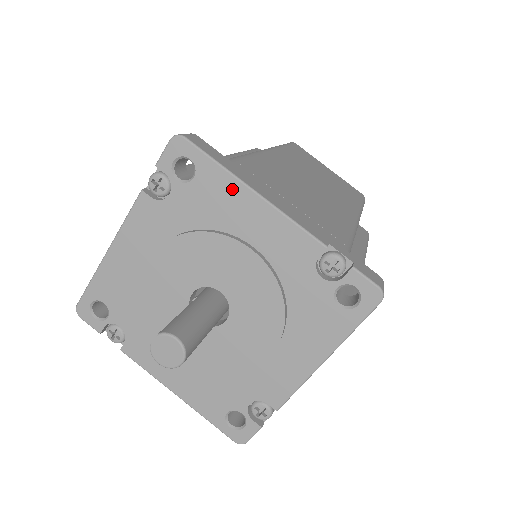
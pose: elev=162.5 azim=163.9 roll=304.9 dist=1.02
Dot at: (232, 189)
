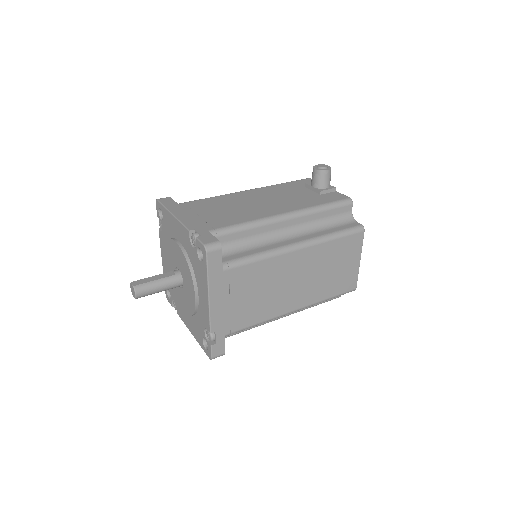
Dot at: (205, 283)
